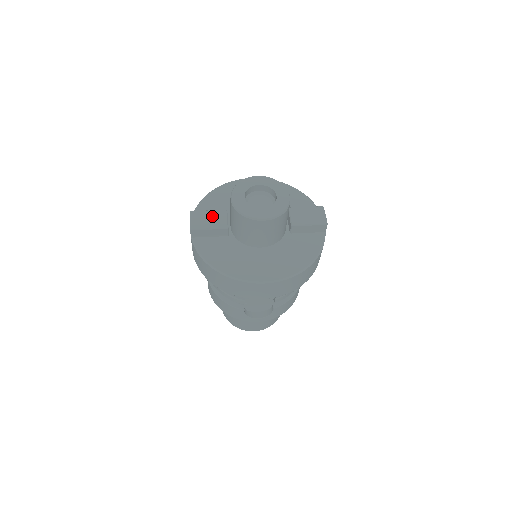
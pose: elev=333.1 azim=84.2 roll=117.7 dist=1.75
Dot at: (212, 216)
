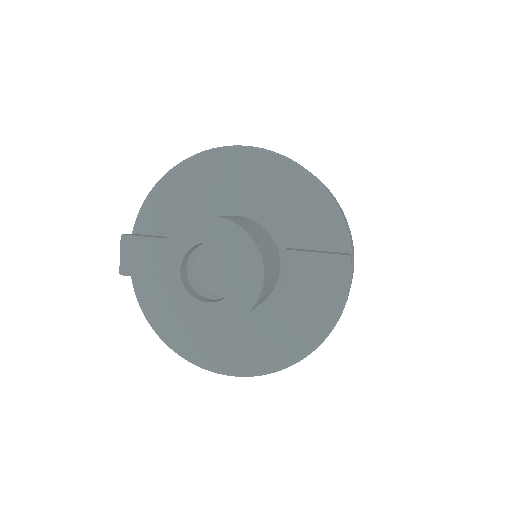
Dot at: (152, 252)
